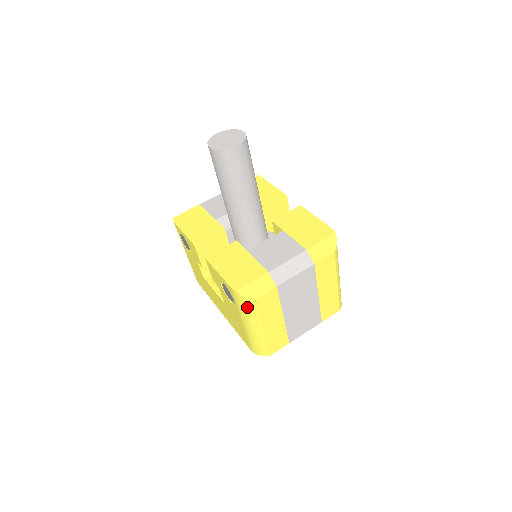
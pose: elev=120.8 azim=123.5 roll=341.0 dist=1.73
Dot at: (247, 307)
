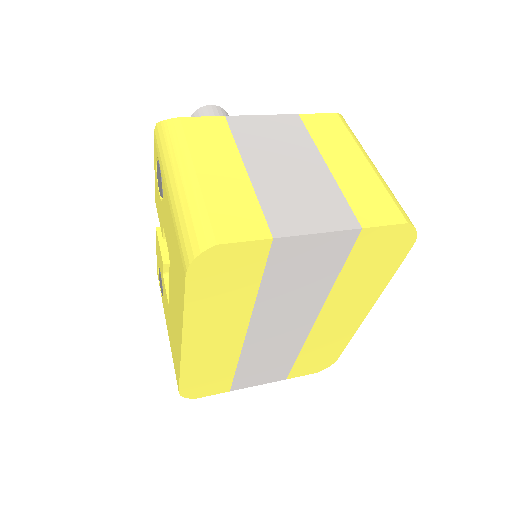
Dot at: (169, 137)
